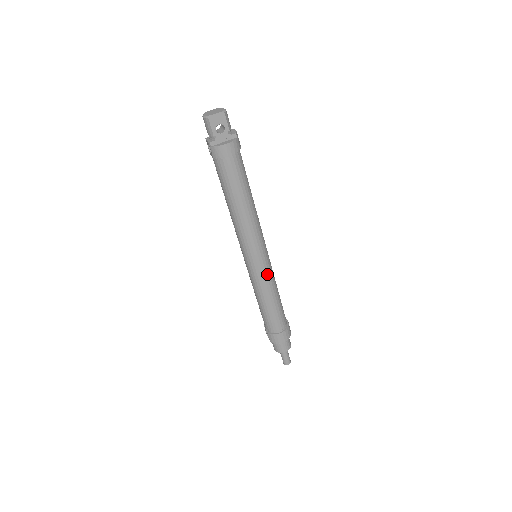
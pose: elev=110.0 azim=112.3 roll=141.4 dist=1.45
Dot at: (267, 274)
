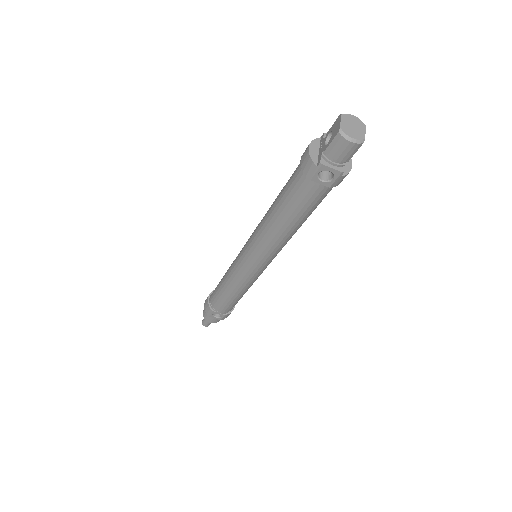
Dot at: occluded
